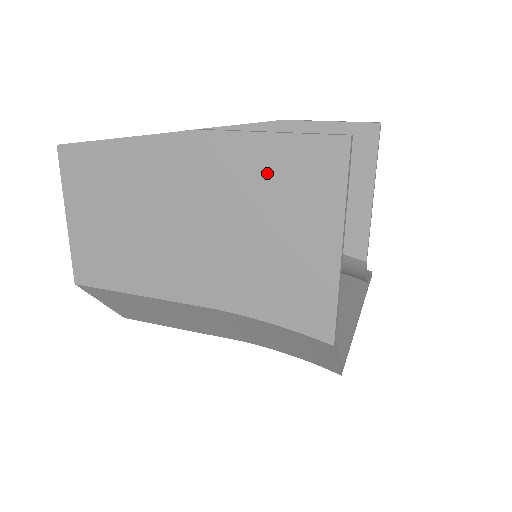
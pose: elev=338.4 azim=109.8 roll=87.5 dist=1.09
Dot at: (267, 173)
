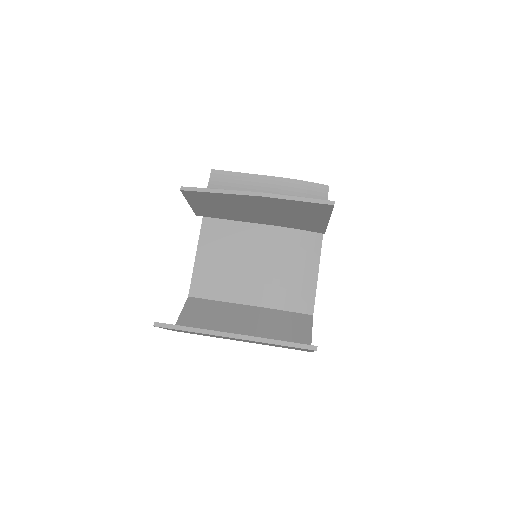
Dot at: occluded
